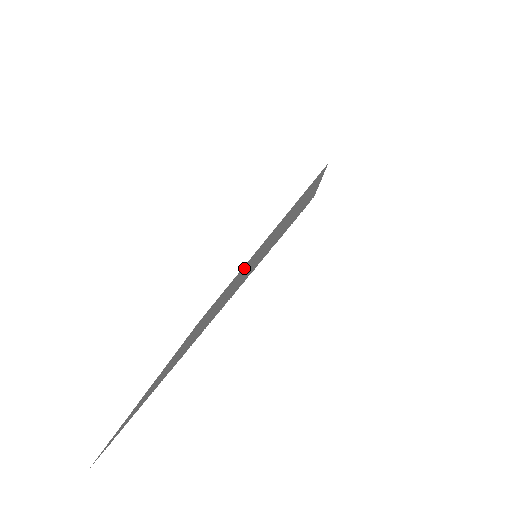
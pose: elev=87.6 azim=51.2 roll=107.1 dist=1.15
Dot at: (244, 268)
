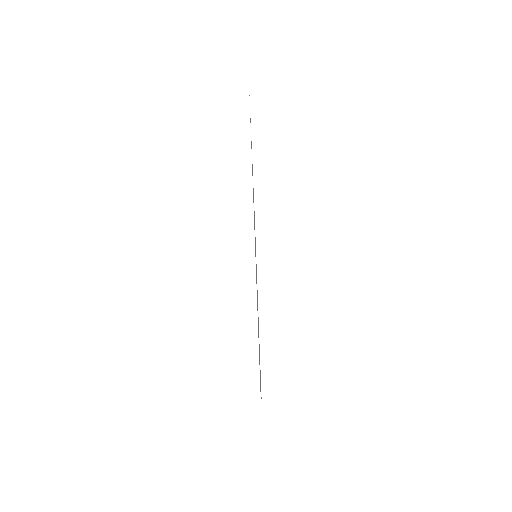
Dot at: occluded
